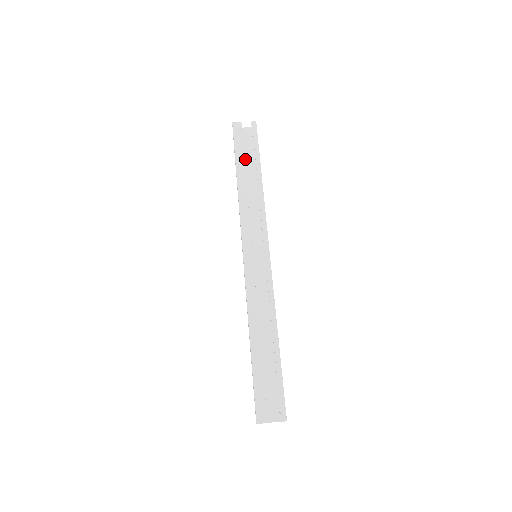
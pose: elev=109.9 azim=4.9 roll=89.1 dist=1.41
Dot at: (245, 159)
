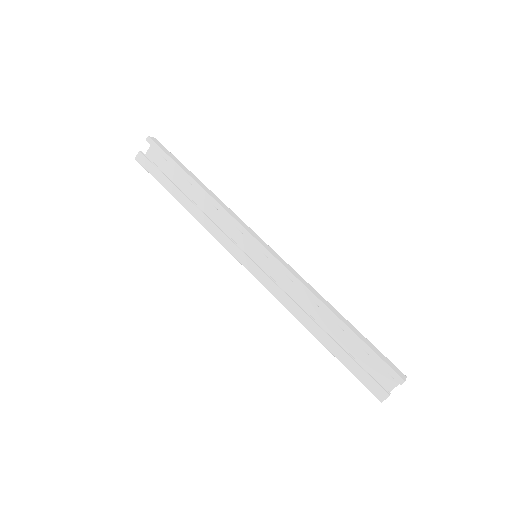
Dot at: (174, 177)
